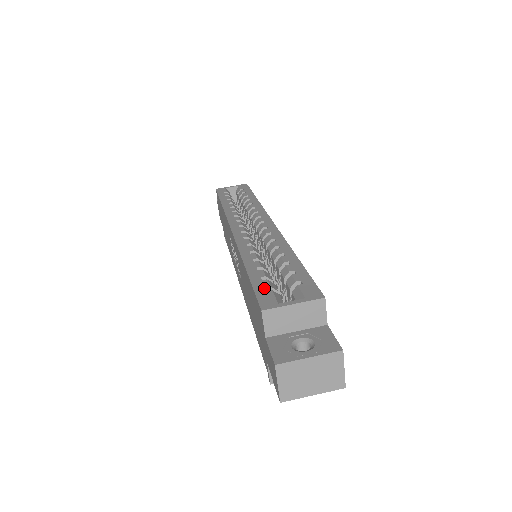
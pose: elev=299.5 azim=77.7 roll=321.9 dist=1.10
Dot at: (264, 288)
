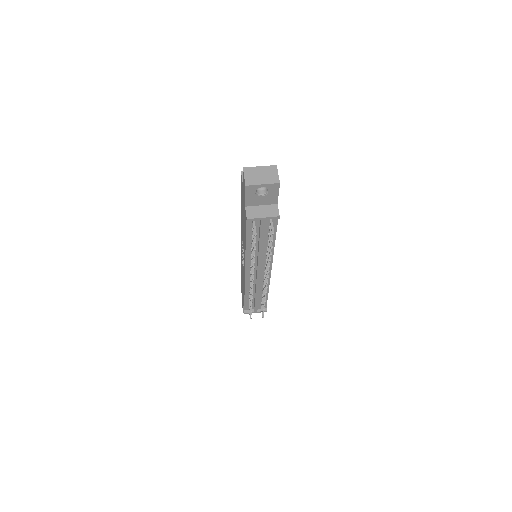
Dot at: occluded
